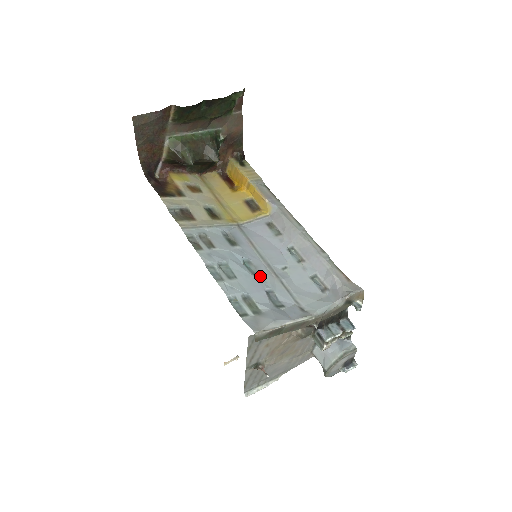
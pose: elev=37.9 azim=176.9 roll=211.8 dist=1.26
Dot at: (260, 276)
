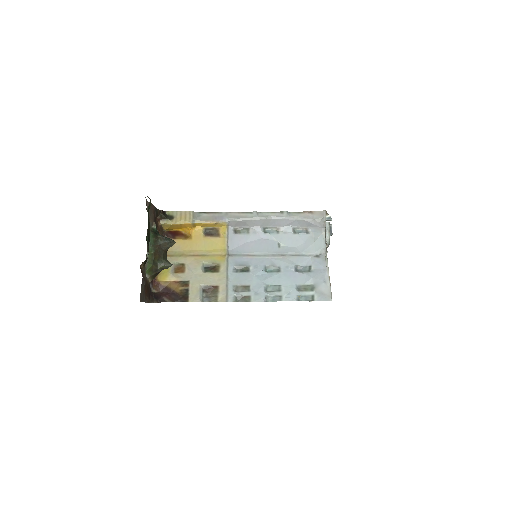
Dot at: (281, 267)
